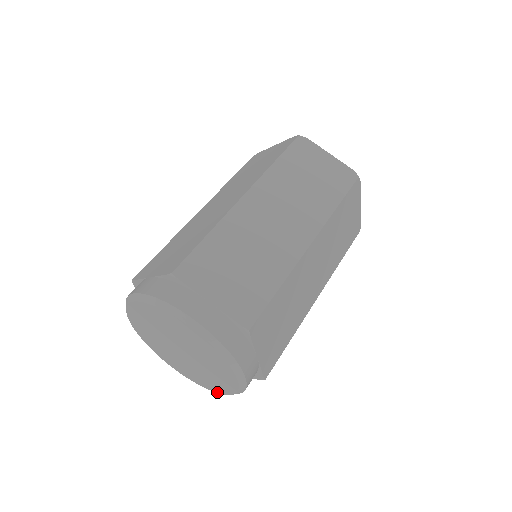
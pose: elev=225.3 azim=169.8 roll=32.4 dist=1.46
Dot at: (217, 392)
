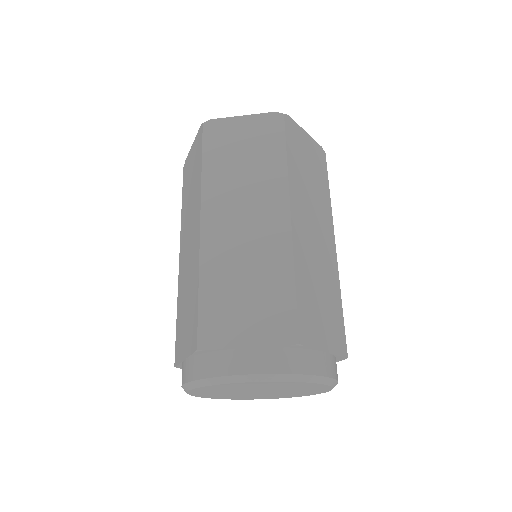
Dot at: occluded
